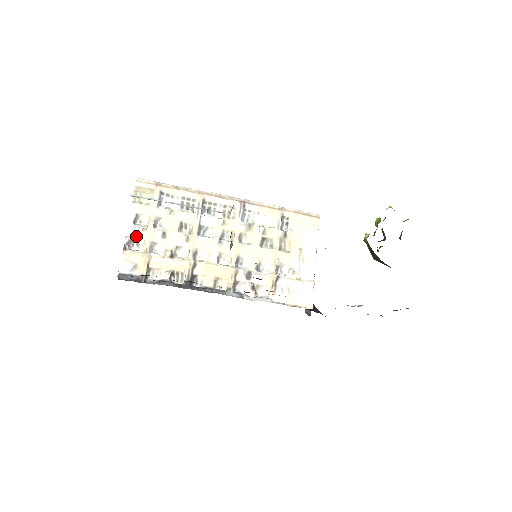
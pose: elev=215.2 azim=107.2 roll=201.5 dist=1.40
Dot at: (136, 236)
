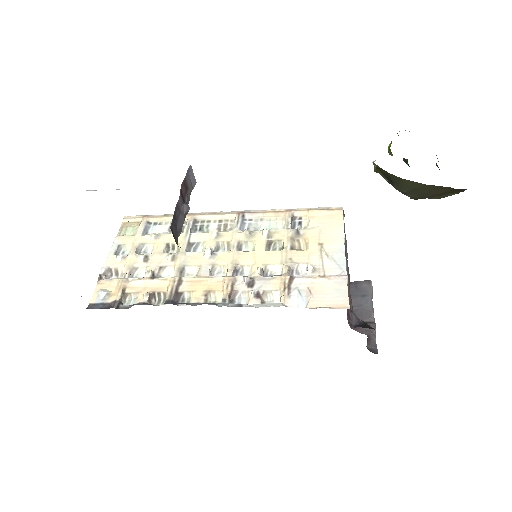
Dot at: (115, 265)
